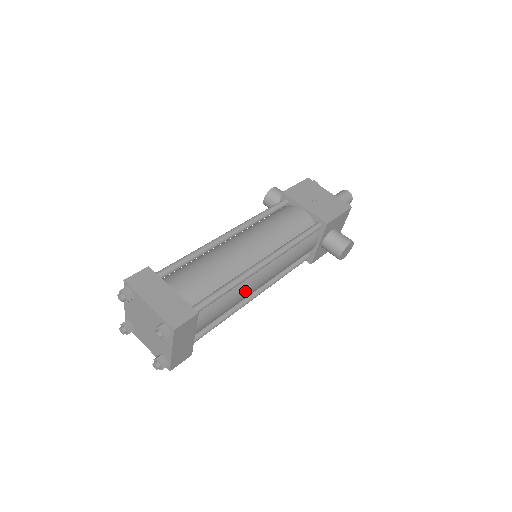
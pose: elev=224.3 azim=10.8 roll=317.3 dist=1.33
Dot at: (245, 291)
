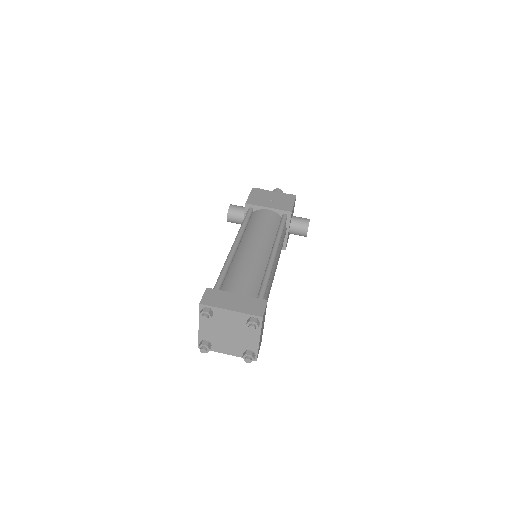
Dot at: (272, 280)
